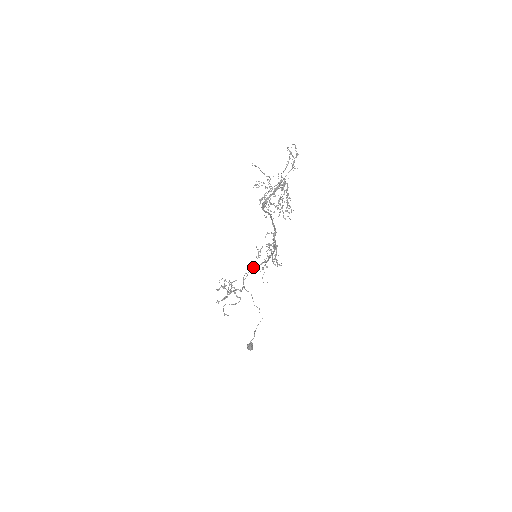
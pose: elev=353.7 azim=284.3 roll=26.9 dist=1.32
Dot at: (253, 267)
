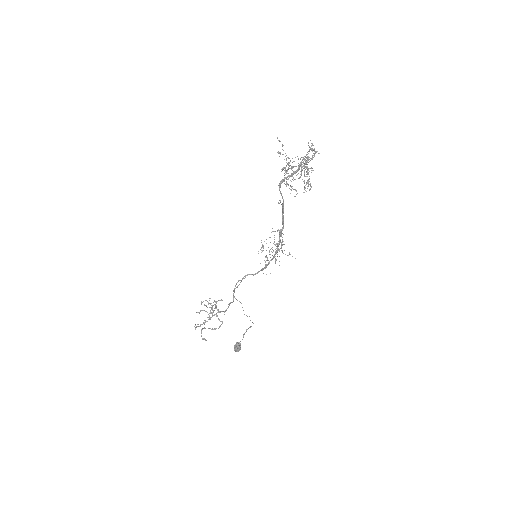
Dot at: (248, 274)
